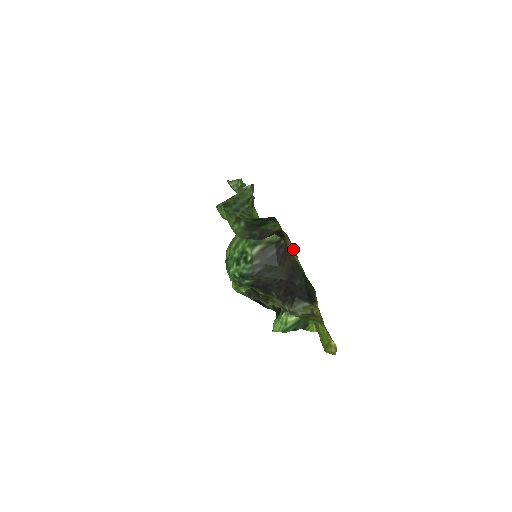
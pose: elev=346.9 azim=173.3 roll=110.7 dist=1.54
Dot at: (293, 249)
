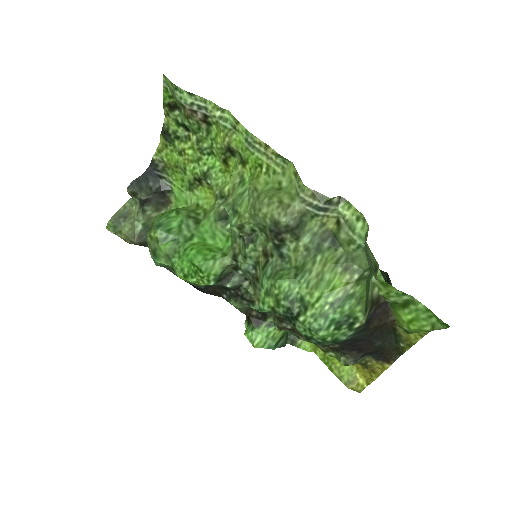
Dot at: occluded
